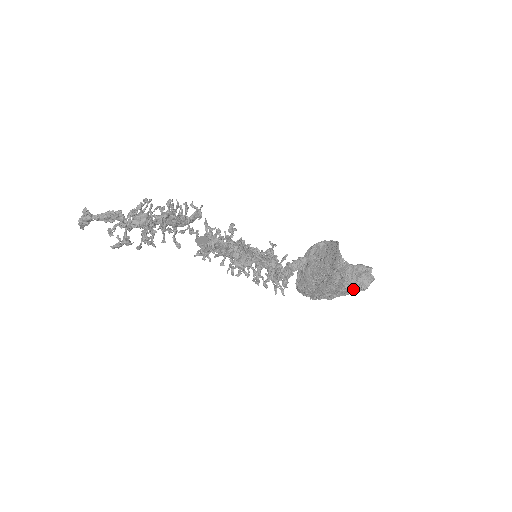
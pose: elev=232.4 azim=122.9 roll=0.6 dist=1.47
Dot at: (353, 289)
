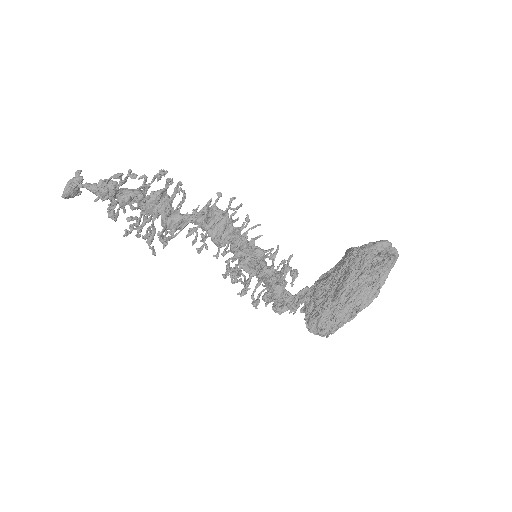
Dot at: (378, 263)
